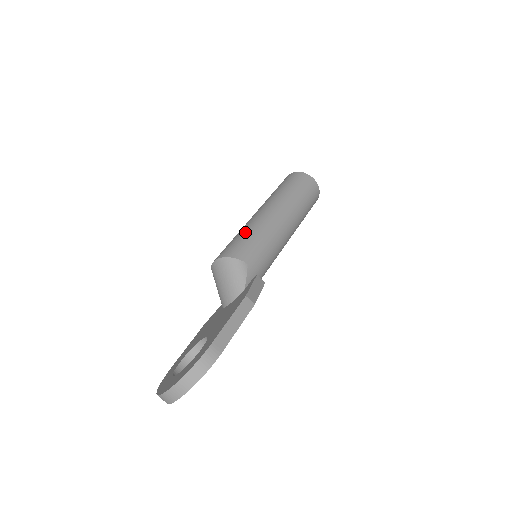
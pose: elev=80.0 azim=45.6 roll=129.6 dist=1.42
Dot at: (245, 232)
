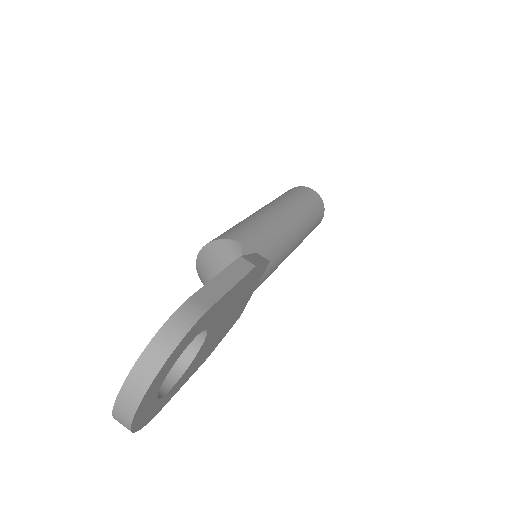
Dot at: occluded
